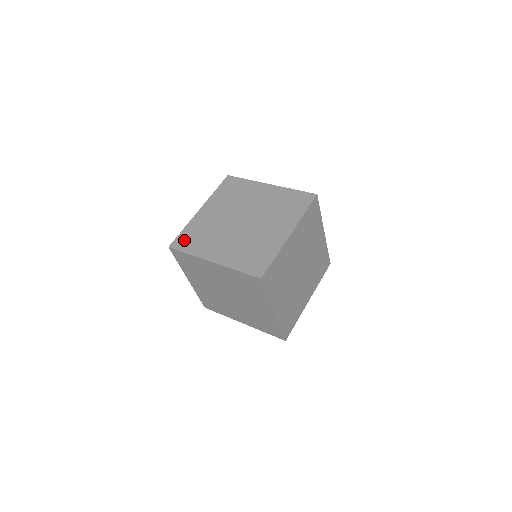
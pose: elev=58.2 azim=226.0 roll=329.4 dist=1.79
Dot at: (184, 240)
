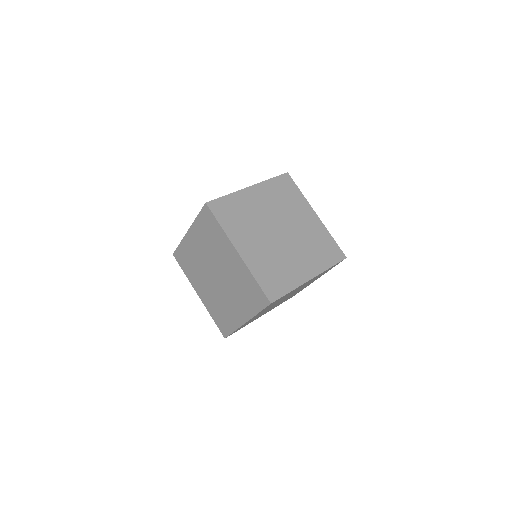
Dot at: (223, 208)
